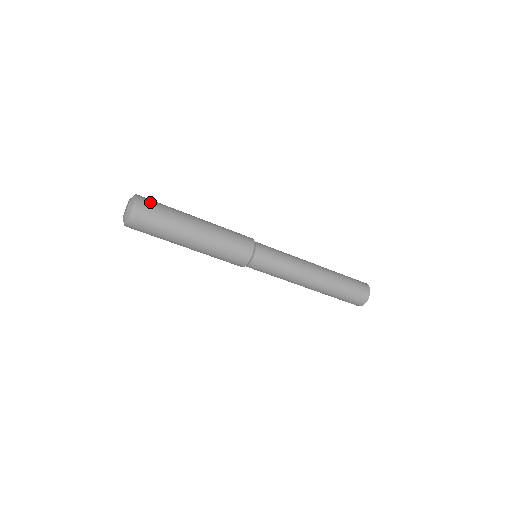
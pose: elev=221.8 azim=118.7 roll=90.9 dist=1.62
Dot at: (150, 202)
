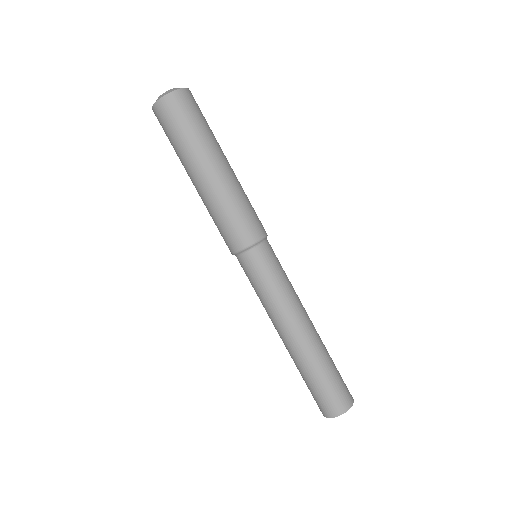
Dot at: occluded
